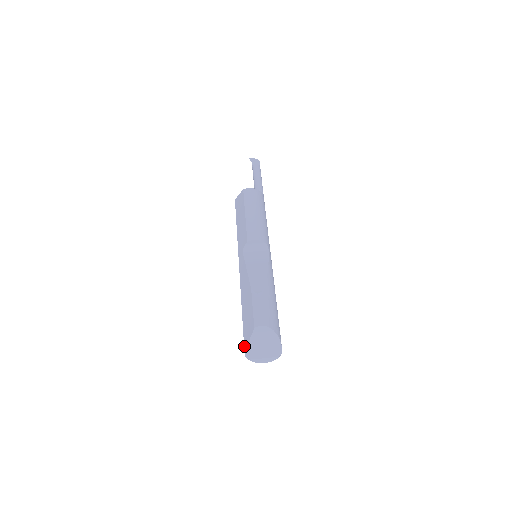
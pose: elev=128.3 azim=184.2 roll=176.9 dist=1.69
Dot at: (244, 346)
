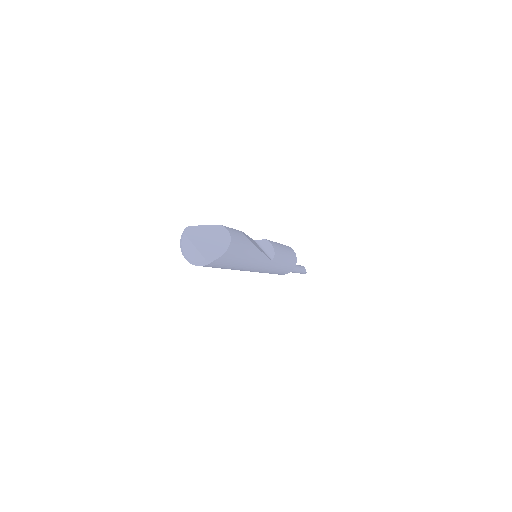
Dot at: (194, 226)
